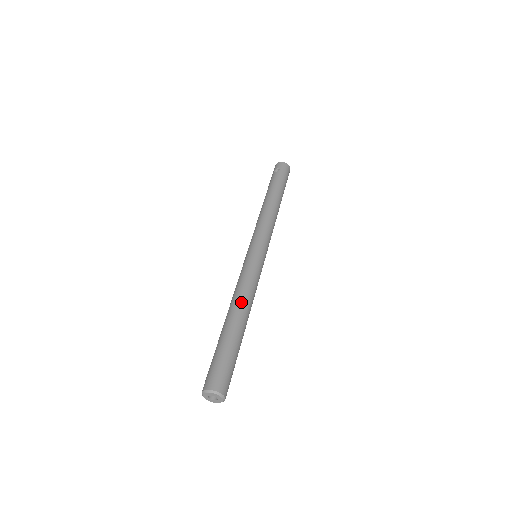
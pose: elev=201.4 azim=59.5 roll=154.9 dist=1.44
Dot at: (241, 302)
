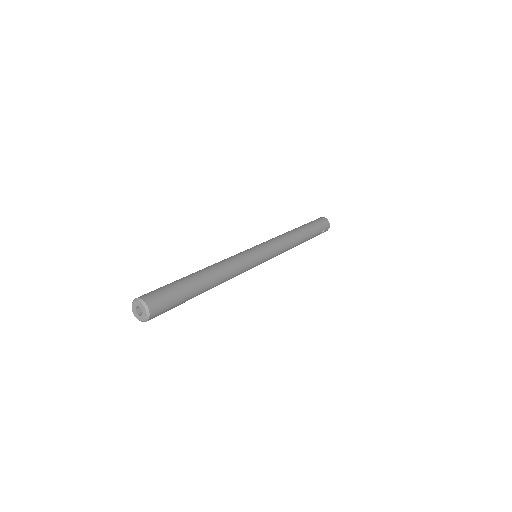
Dot at: (209, 266)
